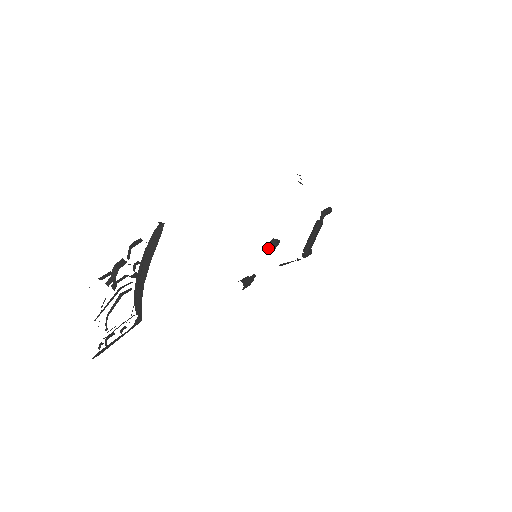
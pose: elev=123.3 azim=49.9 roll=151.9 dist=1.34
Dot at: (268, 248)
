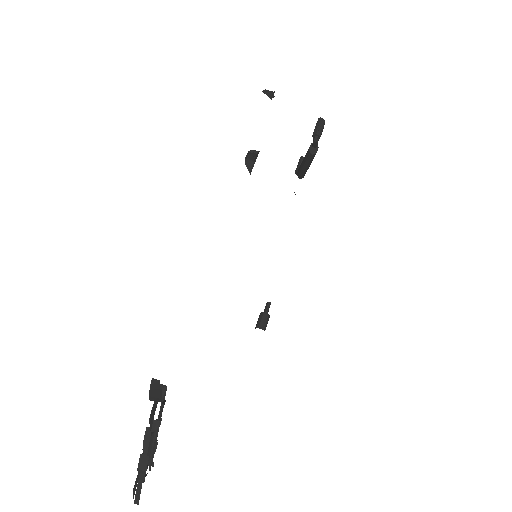
Dot at: (246, 165)
